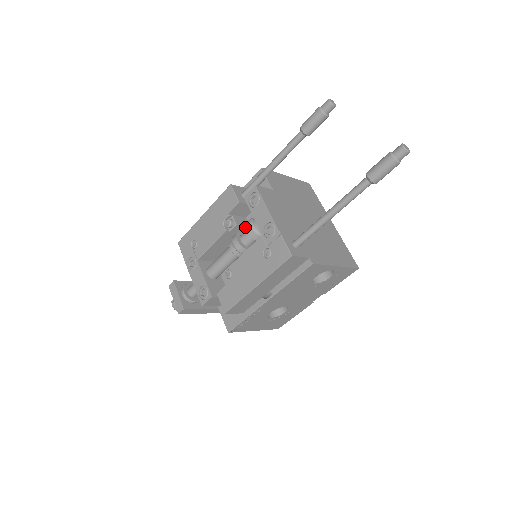
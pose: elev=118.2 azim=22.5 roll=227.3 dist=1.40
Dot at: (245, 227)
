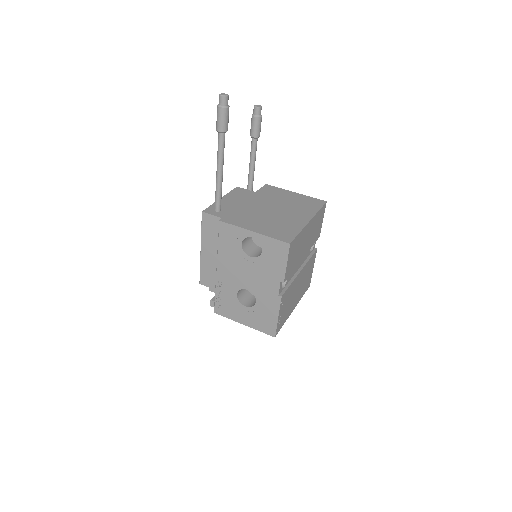
Dot at: occluded
